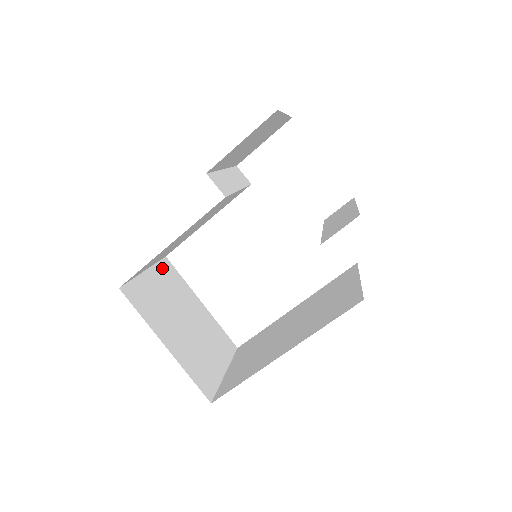
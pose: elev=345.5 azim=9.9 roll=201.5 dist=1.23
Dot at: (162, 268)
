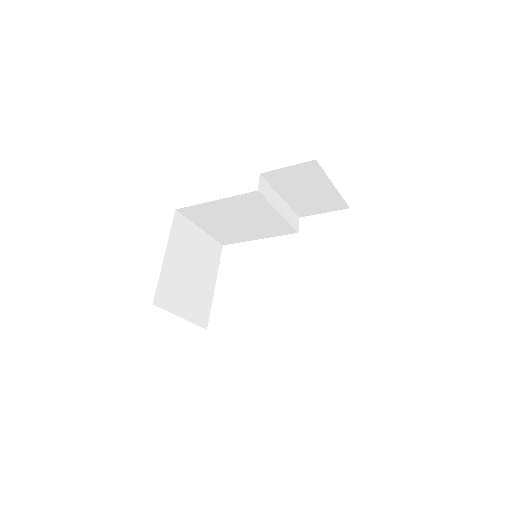
Dot at: (213, 243)
